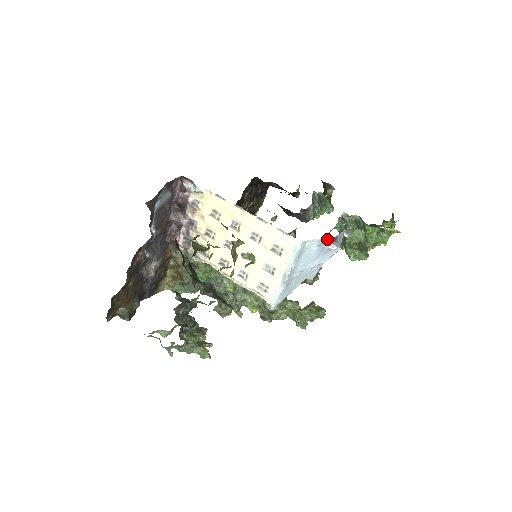
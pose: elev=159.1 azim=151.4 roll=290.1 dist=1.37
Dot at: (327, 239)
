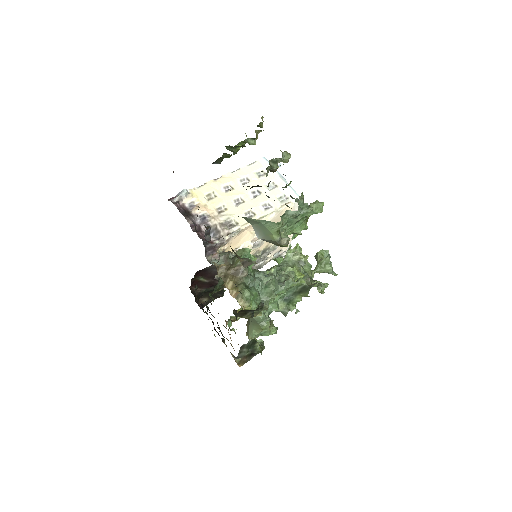
Dot at: occluded
